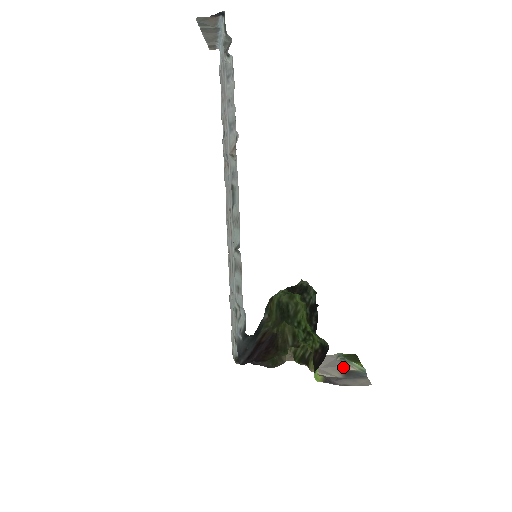
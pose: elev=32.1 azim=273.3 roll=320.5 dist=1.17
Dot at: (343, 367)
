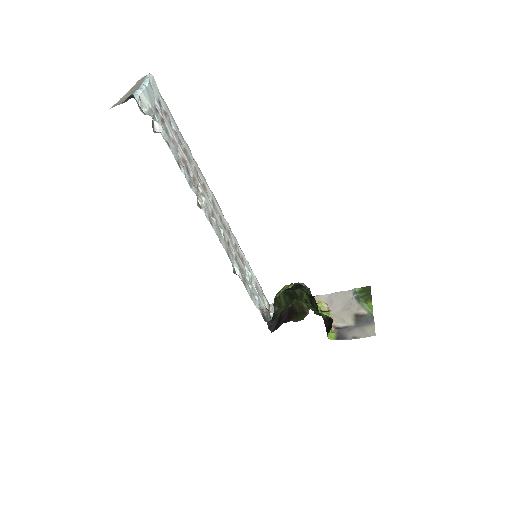
Dot at: (356, 309)
